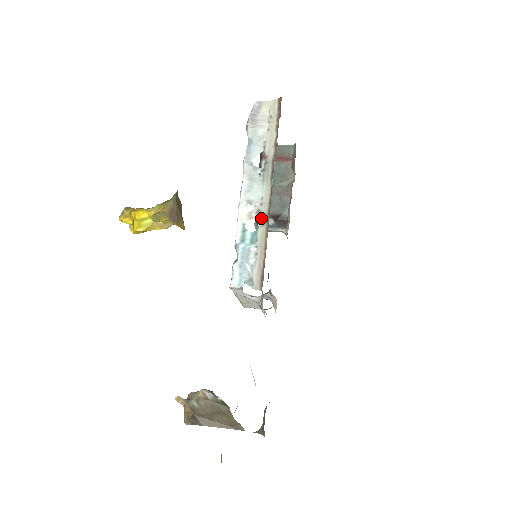
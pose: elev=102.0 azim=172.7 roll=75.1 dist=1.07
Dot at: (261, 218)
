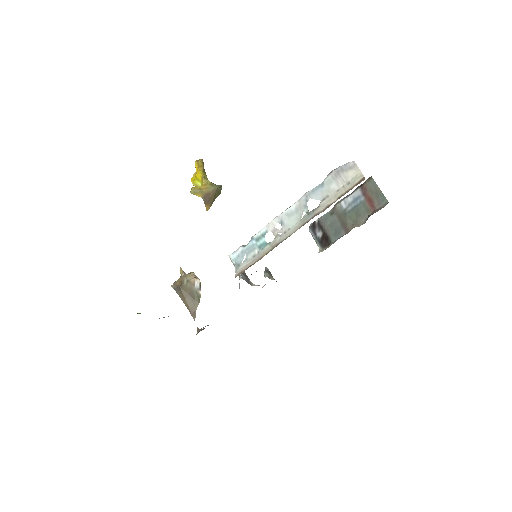
Dot at: (276, 240)
